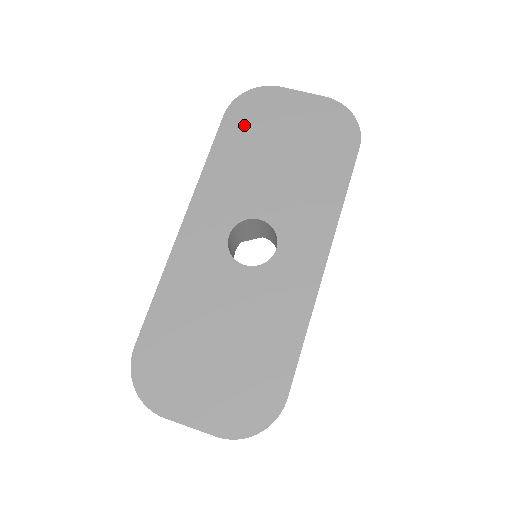
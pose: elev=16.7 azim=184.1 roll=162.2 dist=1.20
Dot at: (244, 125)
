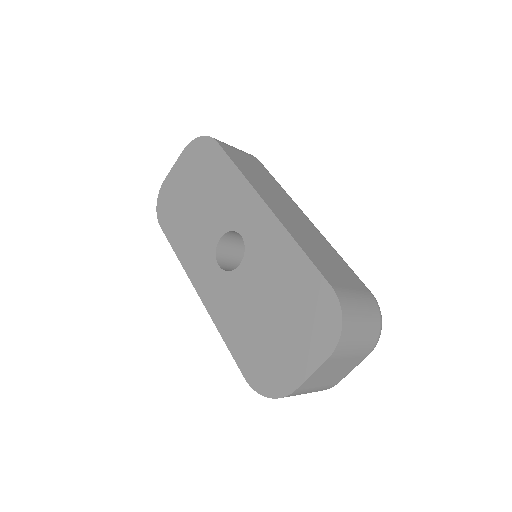
Dot at: (171, 217)
